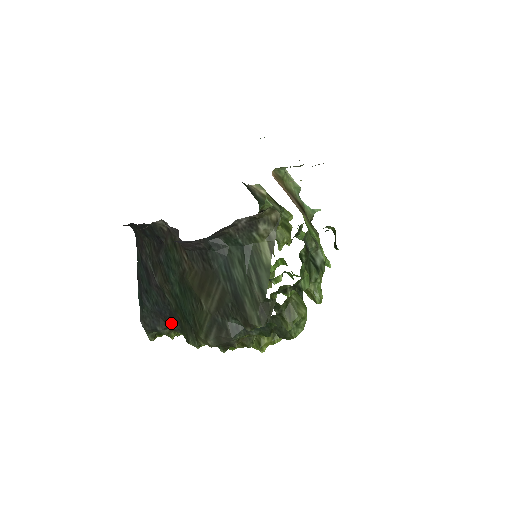
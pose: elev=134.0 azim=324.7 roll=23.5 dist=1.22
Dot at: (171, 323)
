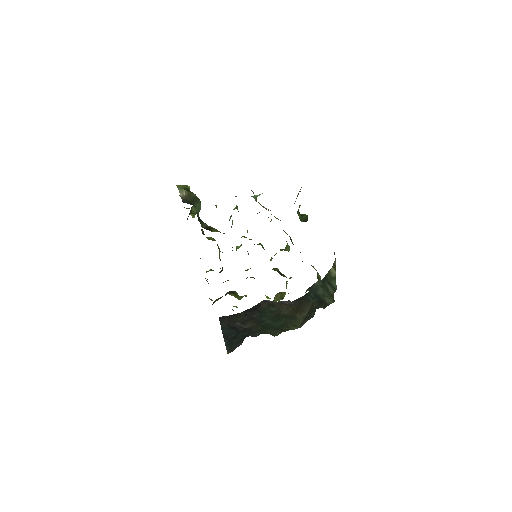
Dot at: (252, 336)
